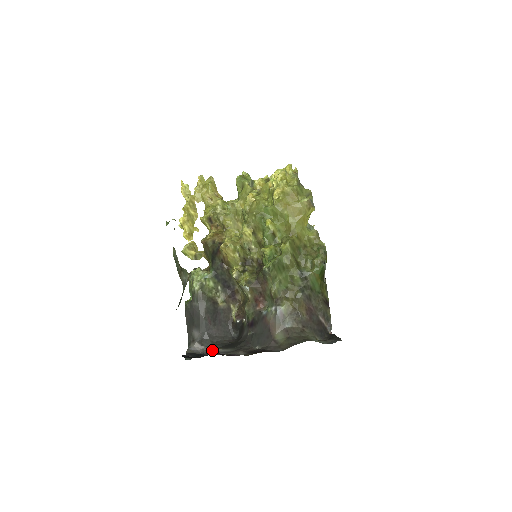
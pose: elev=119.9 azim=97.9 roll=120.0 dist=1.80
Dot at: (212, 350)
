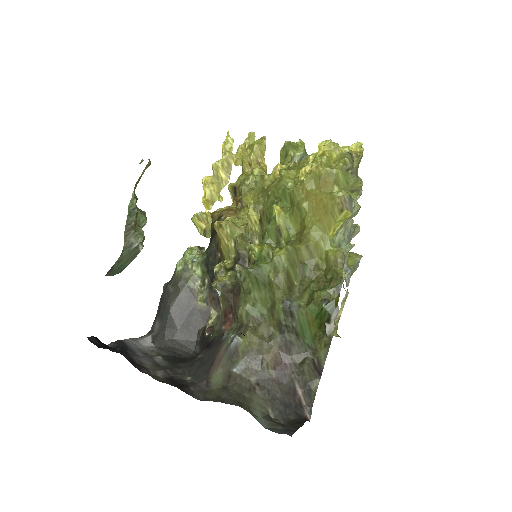
Dot at: (153, 353)
